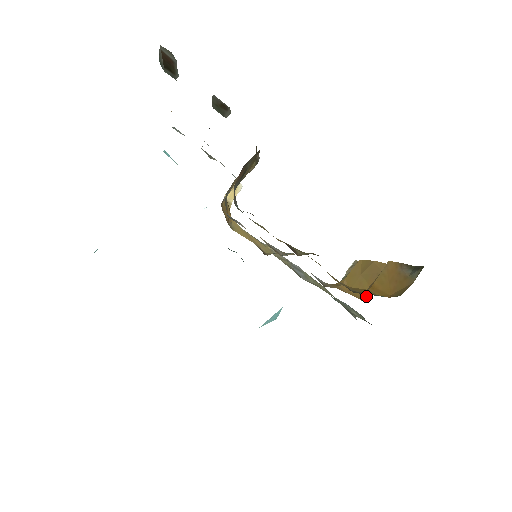
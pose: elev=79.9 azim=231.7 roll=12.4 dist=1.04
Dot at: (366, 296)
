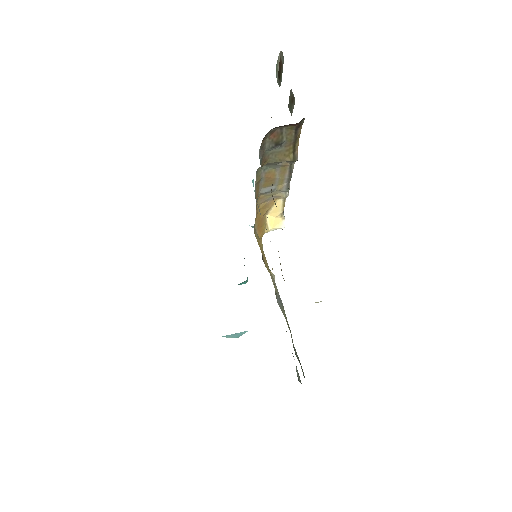
Dot at: occluded
